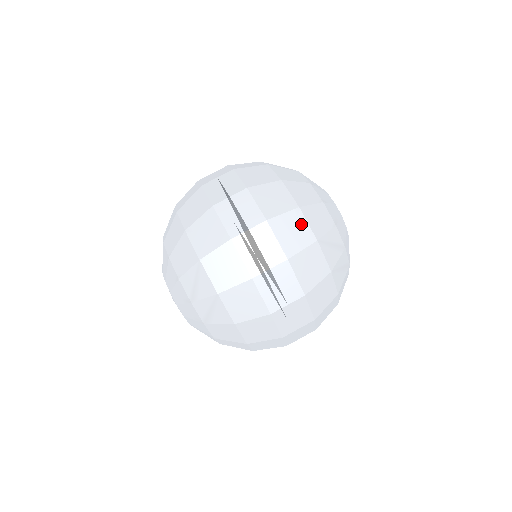
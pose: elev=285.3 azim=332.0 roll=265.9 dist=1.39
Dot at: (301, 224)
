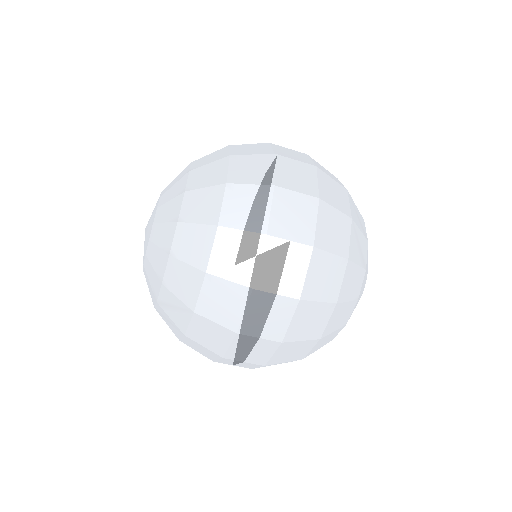
Dot at: (306, 349)
